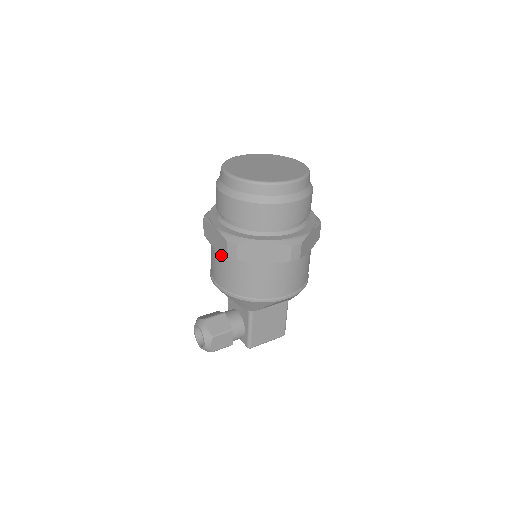
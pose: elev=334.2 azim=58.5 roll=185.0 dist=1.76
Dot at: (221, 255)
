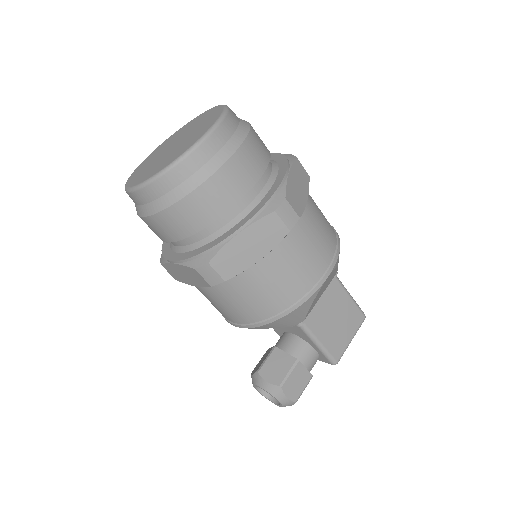
Dot at: (208, 289)
